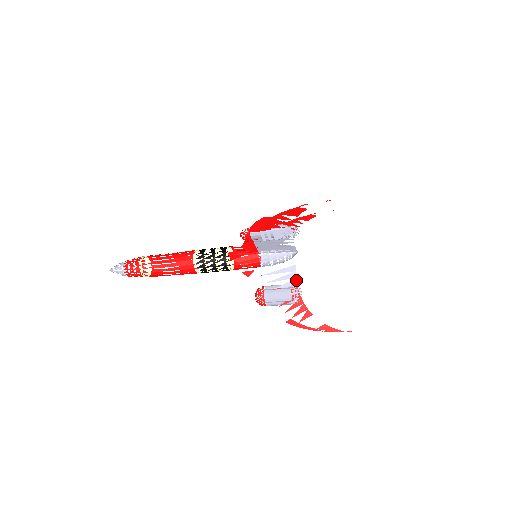
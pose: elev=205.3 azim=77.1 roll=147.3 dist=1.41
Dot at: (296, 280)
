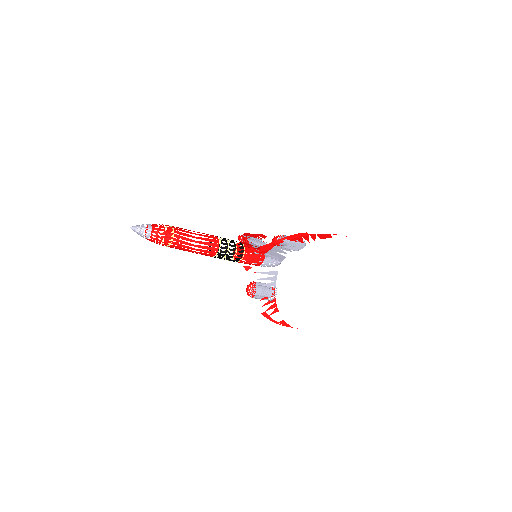
Dot at: occluded
